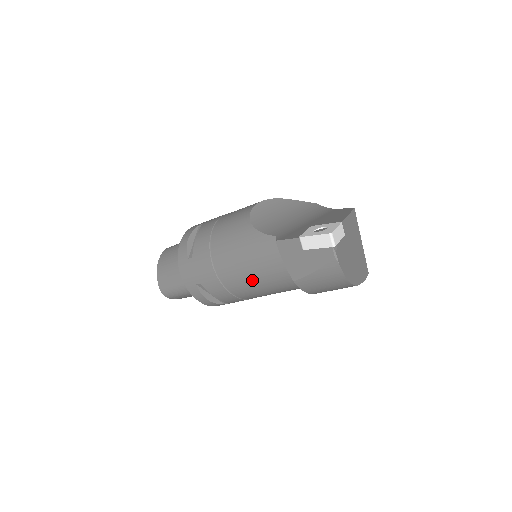
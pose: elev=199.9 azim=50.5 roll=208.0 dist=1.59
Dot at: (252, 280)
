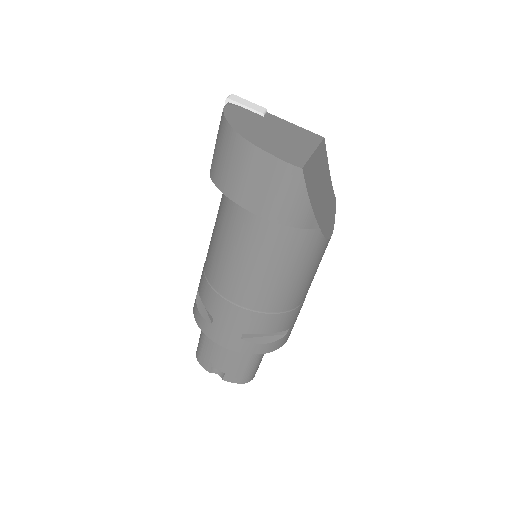
Dot at: (213, 235)
